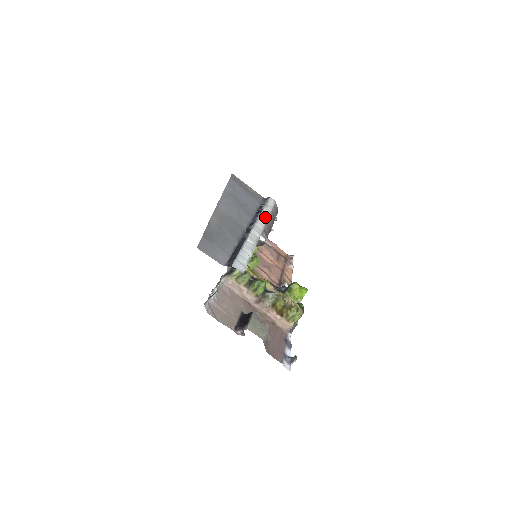
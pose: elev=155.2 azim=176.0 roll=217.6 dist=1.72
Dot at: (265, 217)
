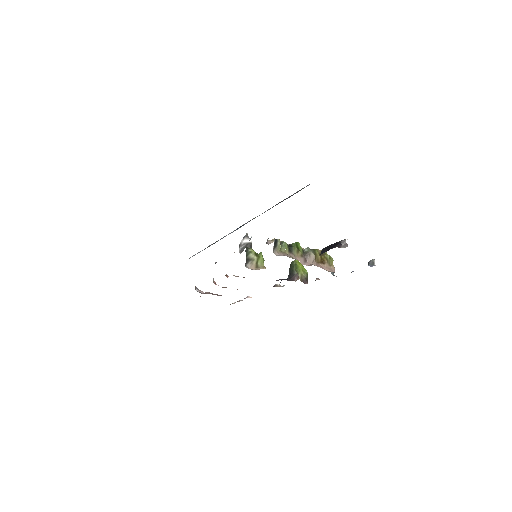
Dot at: occluded
